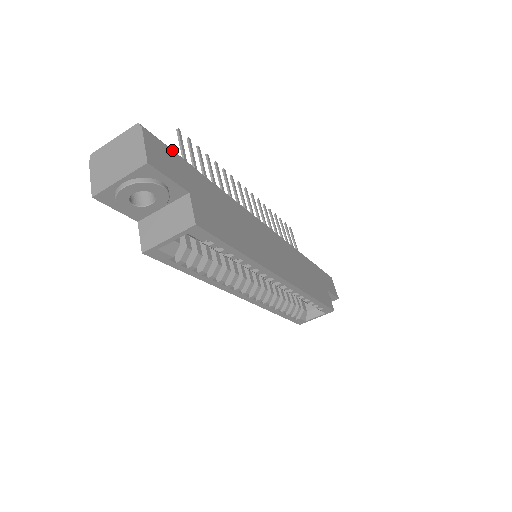
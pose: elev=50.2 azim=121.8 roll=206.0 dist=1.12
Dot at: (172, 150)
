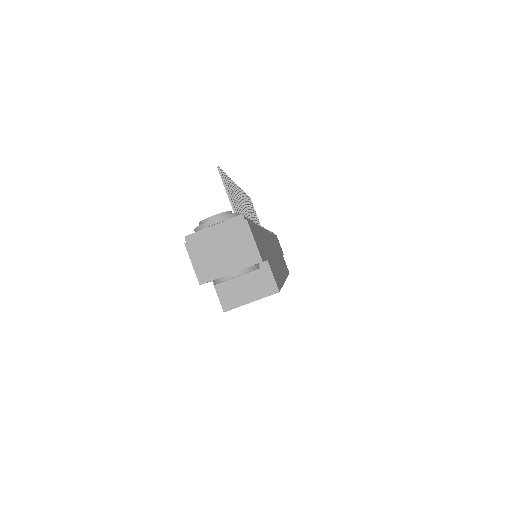
Dot at: (252, 222)
